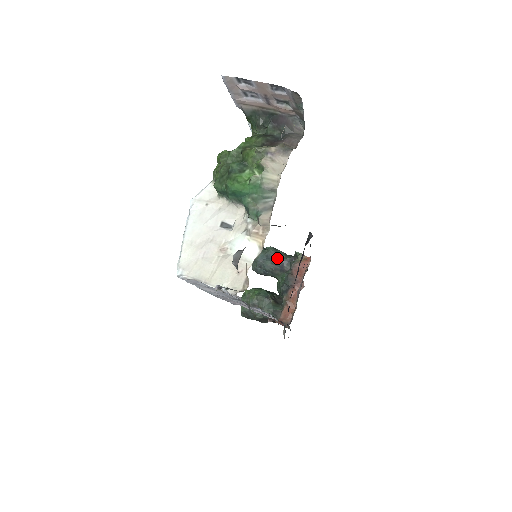
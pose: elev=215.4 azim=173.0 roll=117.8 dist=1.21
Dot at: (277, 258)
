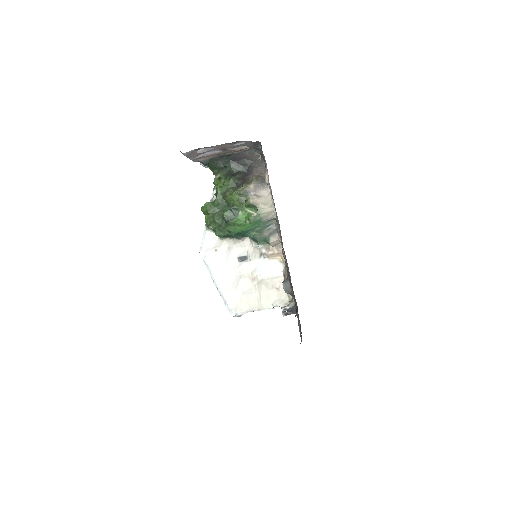
Dot at: occluded
